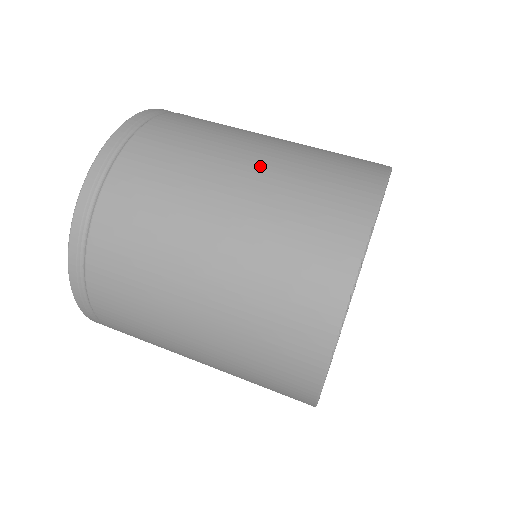
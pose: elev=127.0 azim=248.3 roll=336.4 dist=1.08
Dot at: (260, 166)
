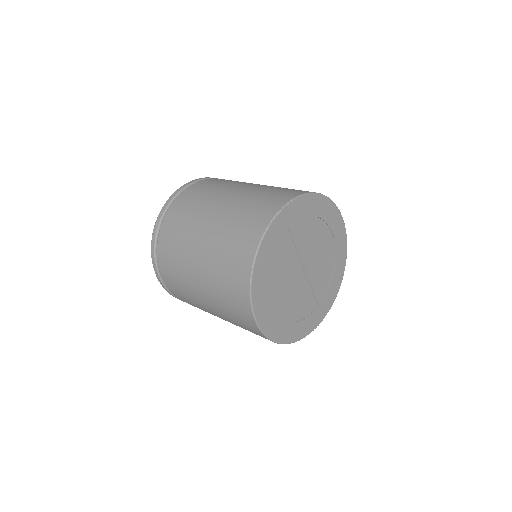
Dot at: (253, 186)
